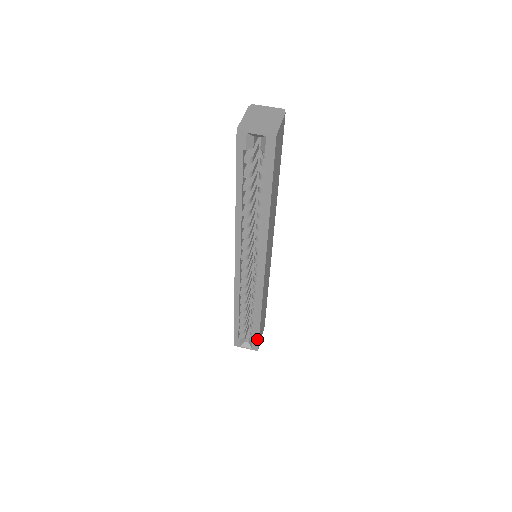
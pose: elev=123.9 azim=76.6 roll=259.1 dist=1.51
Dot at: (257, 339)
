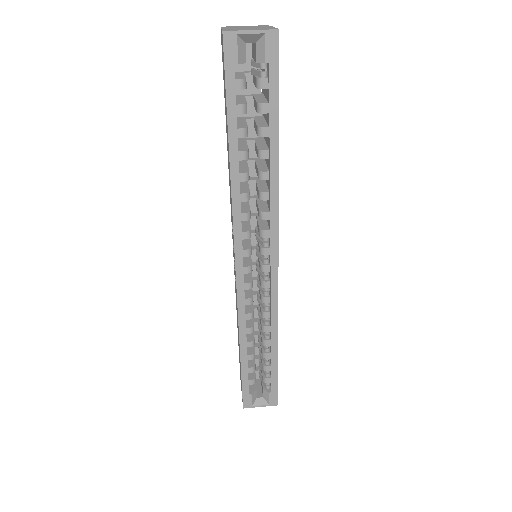
Dot at: (275, 385)
